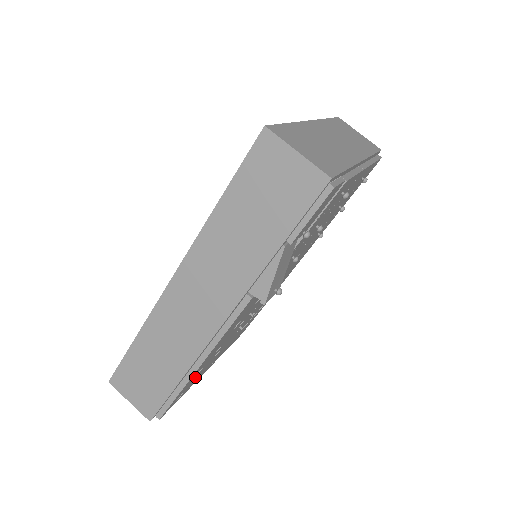
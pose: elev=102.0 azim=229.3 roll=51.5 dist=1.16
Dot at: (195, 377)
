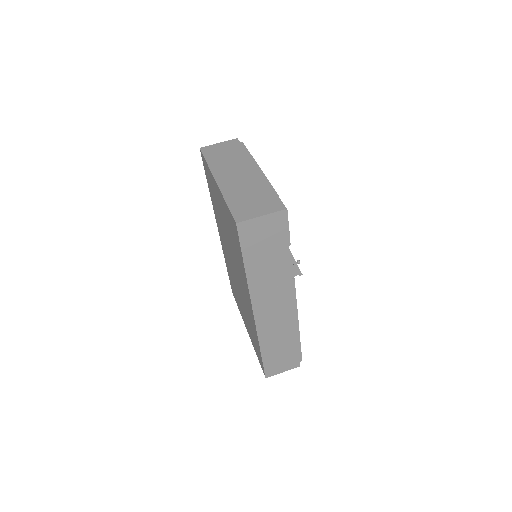
Dot at: occluded
